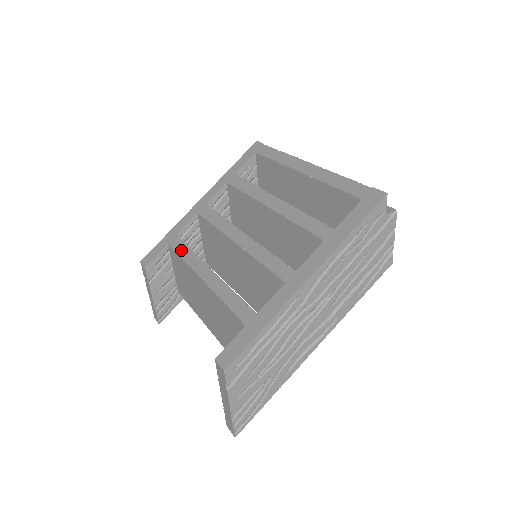
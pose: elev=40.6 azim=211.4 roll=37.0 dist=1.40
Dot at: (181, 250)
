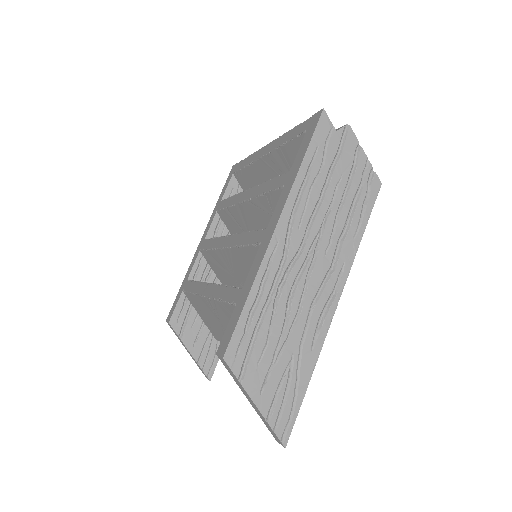
Dot at: (190, 287)
